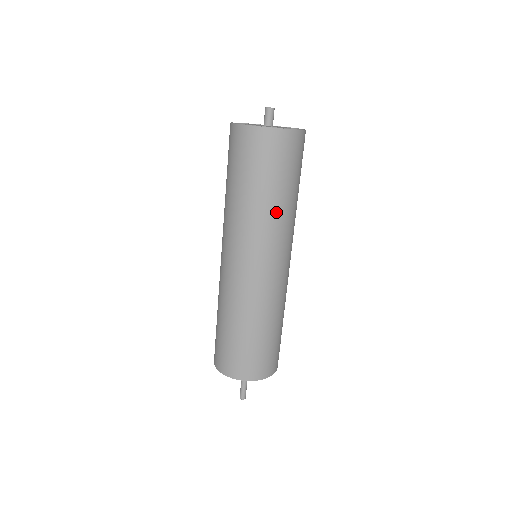
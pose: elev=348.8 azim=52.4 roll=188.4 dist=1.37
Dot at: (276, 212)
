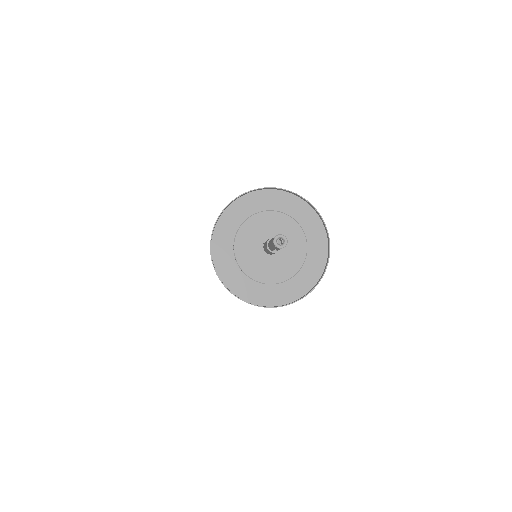
Dot at: occluded
